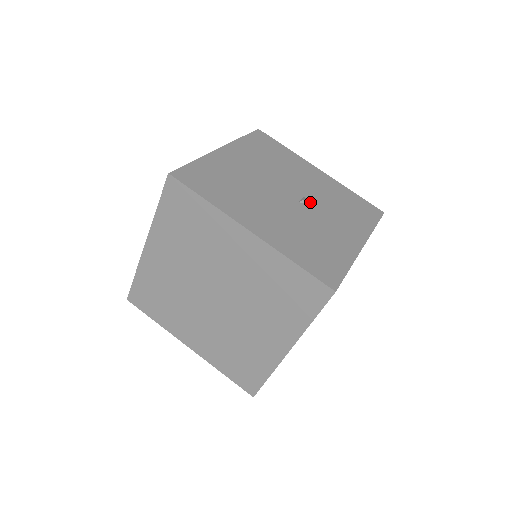
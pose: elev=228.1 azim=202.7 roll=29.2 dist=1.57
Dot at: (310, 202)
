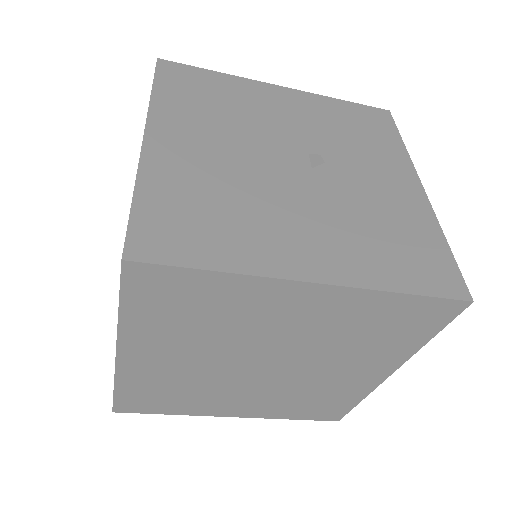
Dot at: (321, 157)
